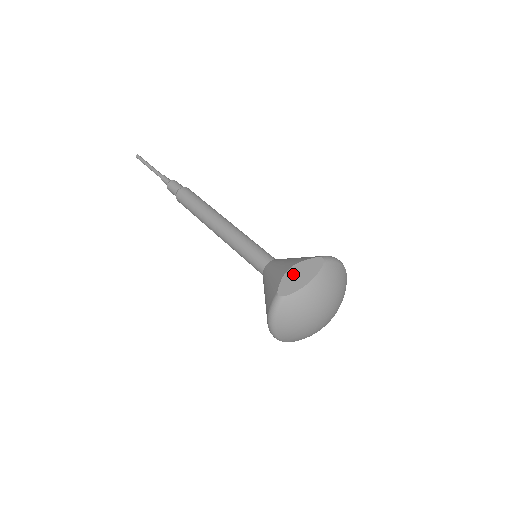
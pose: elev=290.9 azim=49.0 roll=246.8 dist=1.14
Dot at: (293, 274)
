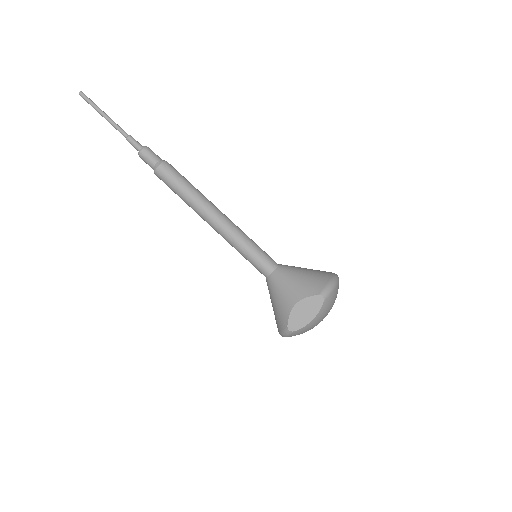
Dot at: (299, 311)
